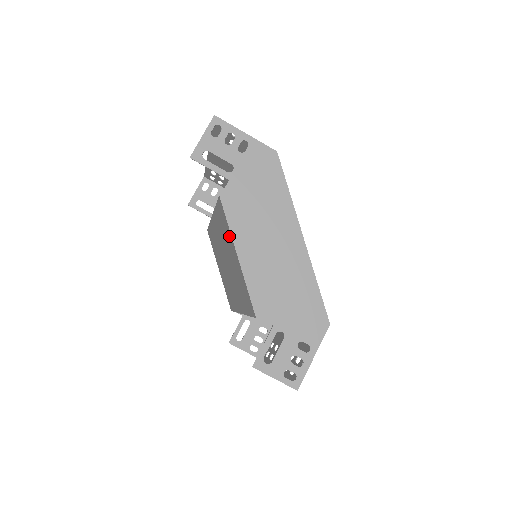
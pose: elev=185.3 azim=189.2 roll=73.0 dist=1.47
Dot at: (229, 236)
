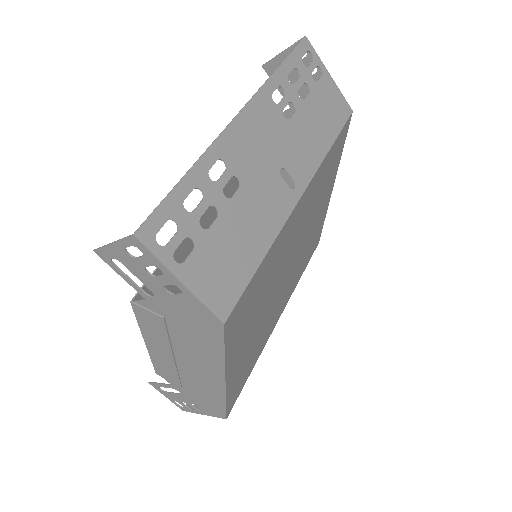
Dot at: occluded
